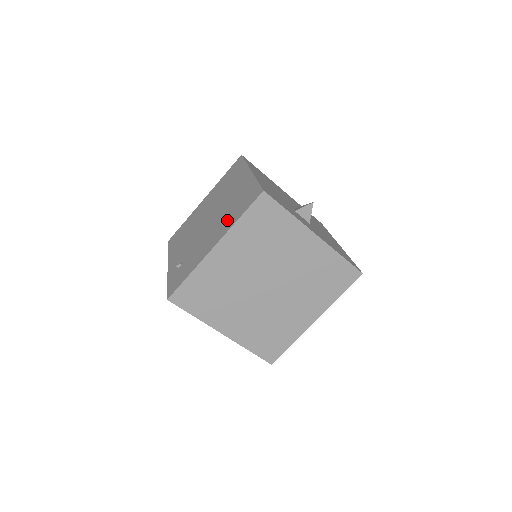
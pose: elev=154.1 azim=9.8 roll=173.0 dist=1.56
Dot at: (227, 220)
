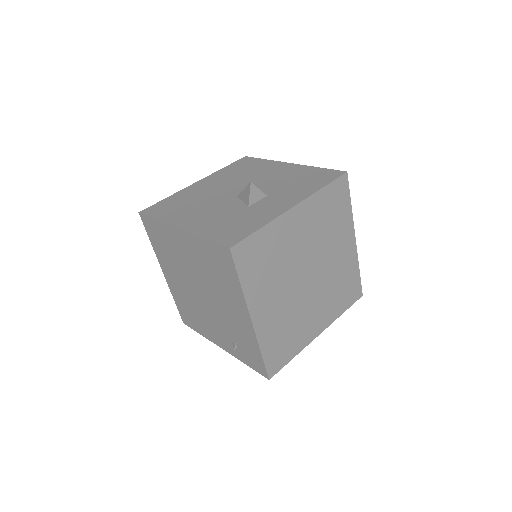
Dot at: (228, 290)
